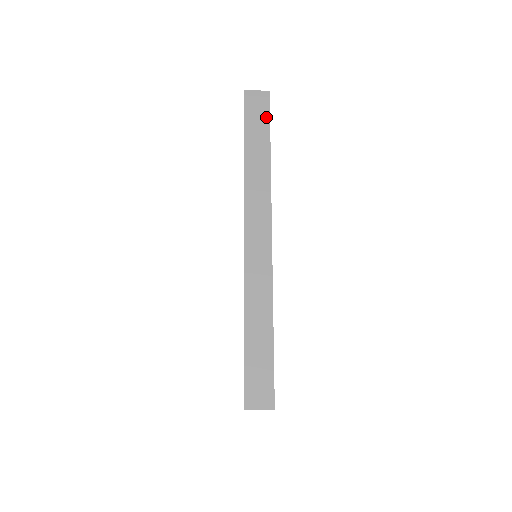
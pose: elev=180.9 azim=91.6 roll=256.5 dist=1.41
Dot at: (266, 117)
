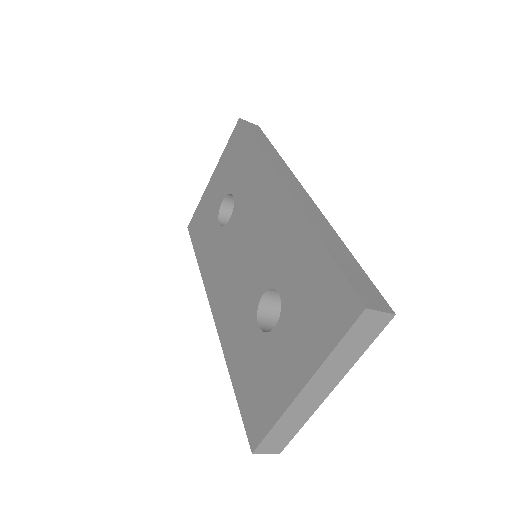
Dot at: (263, 135)
